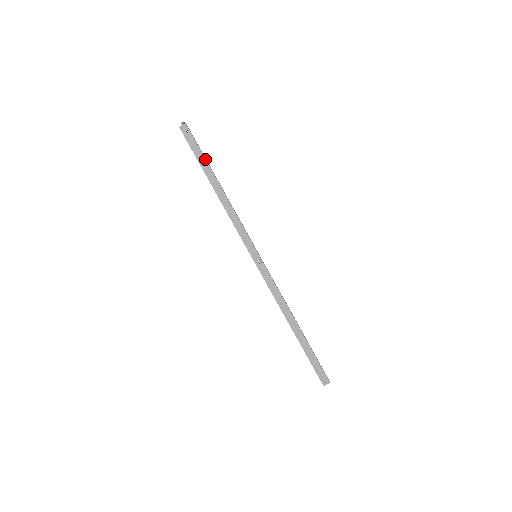
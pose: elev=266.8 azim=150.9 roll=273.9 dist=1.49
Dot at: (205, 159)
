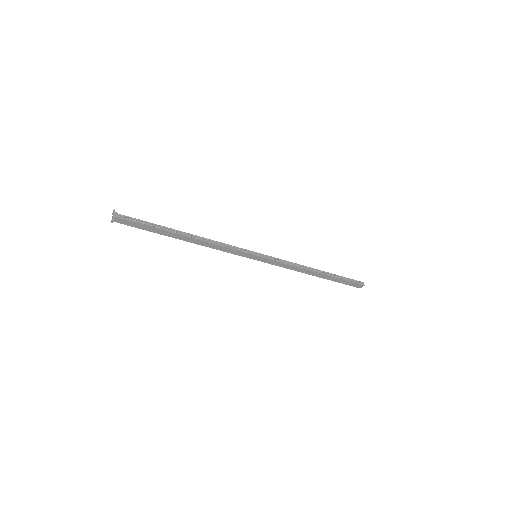
Dot at: (157, 229)
